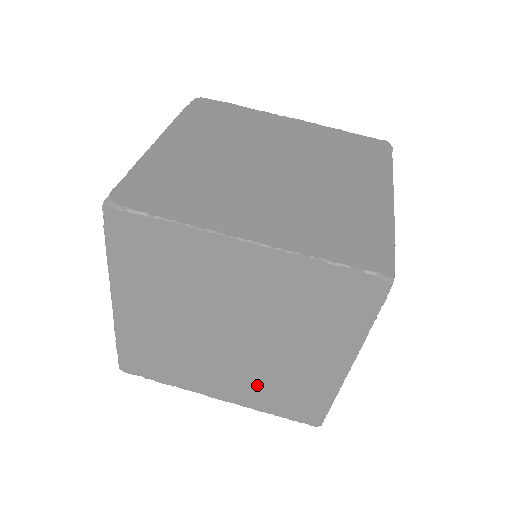
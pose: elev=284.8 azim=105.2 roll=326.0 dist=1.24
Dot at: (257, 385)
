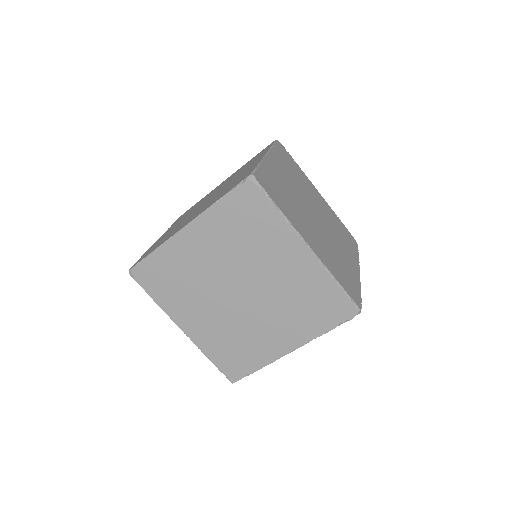
Dot at: occluded
